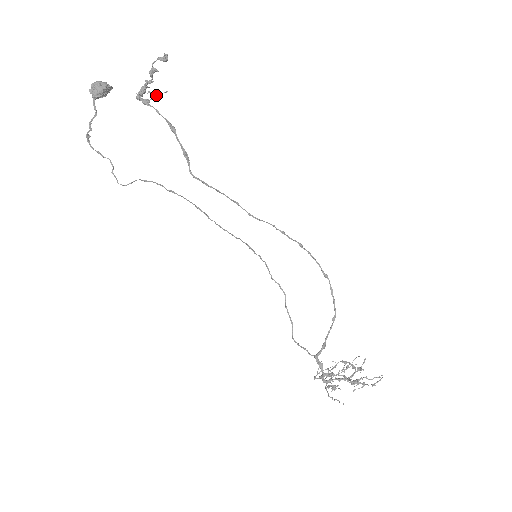
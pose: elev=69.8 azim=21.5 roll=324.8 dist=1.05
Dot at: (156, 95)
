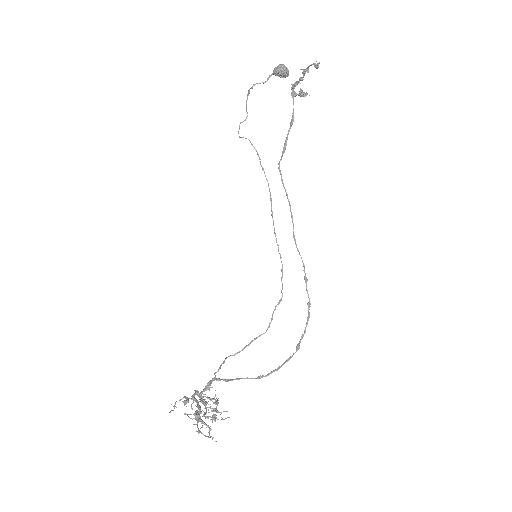
Dot at: (303, 94)
